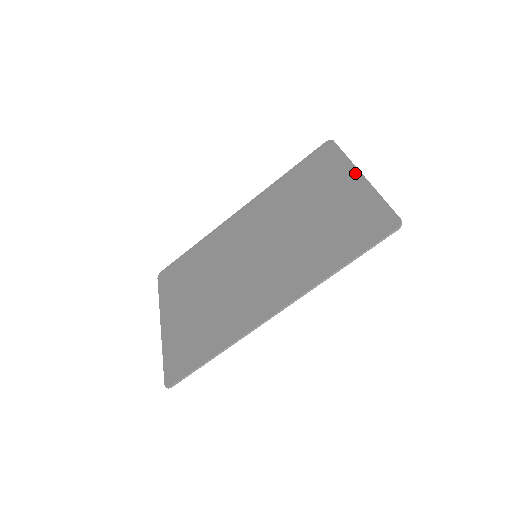
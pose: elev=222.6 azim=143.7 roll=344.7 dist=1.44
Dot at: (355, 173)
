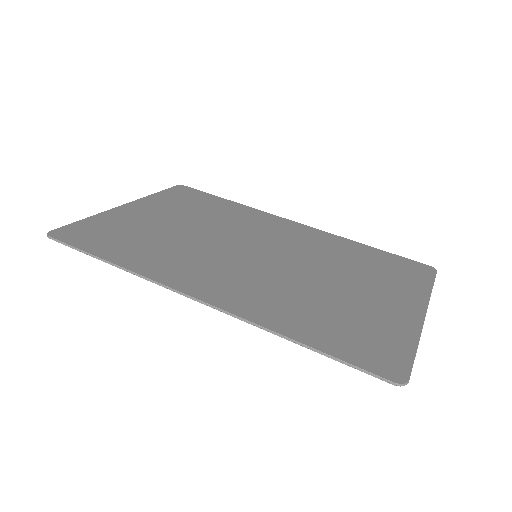
Dot at: (421, 307)
